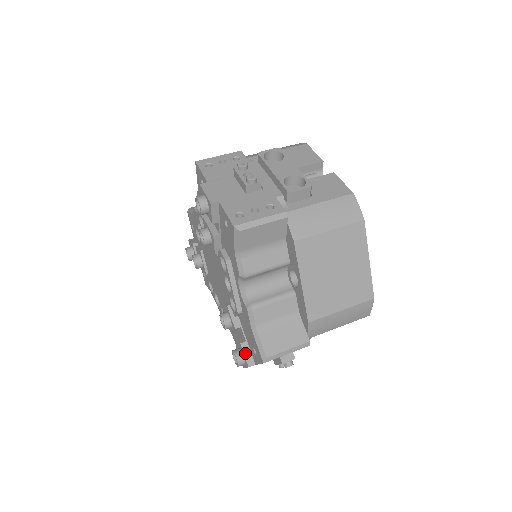
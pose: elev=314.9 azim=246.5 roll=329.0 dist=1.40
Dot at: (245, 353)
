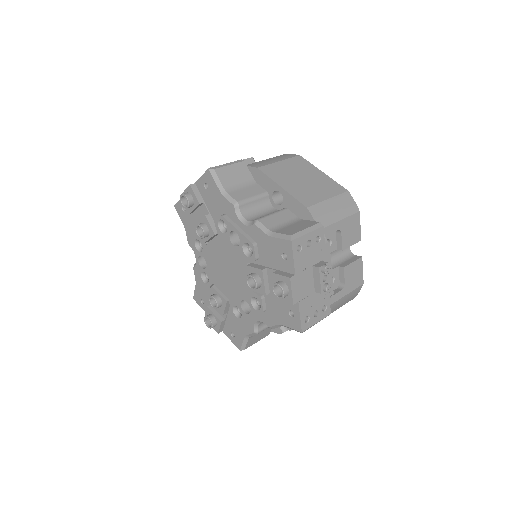
Dot at: (281, 274)
